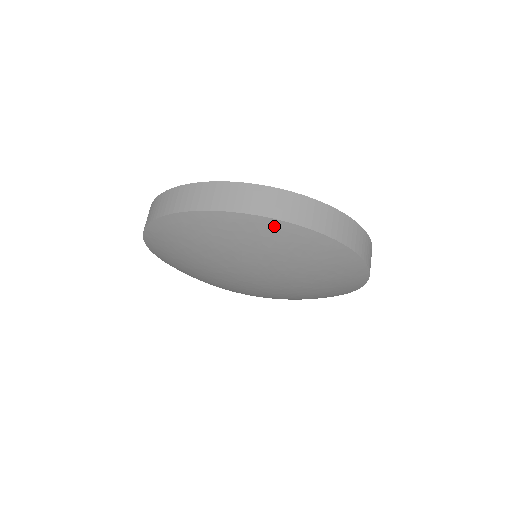
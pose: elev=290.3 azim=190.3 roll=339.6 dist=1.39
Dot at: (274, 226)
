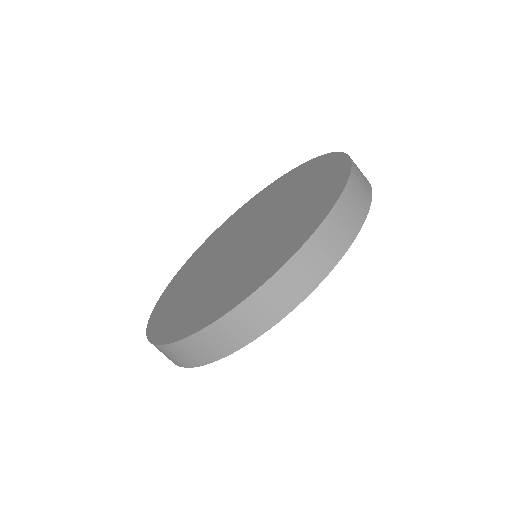
Dot at: occluded
